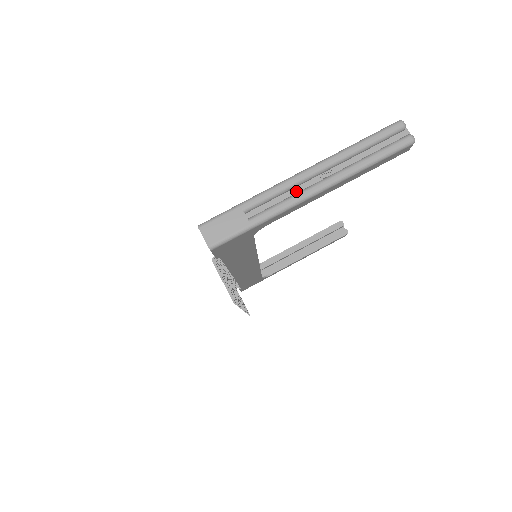
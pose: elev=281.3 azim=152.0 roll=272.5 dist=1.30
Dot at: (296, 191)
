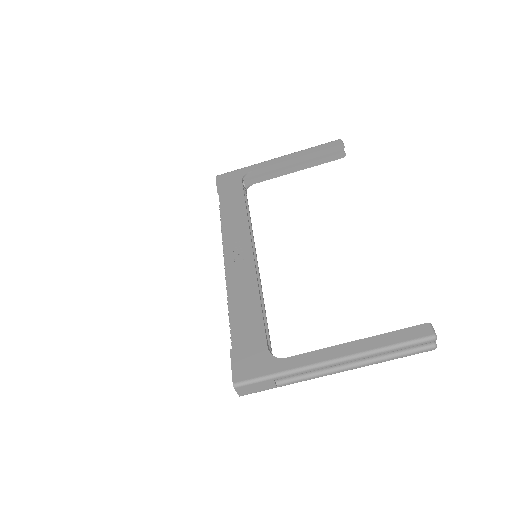
Dot at: occluded
